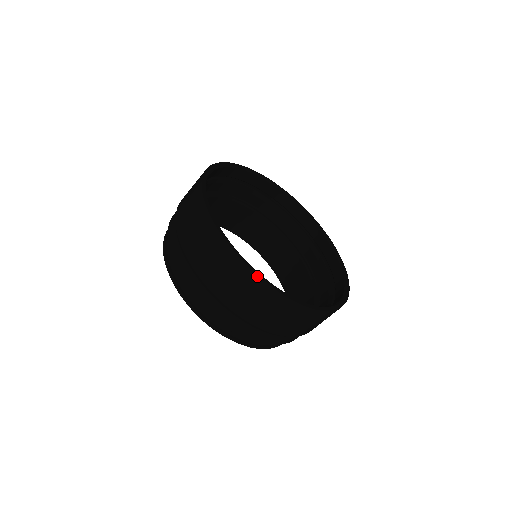
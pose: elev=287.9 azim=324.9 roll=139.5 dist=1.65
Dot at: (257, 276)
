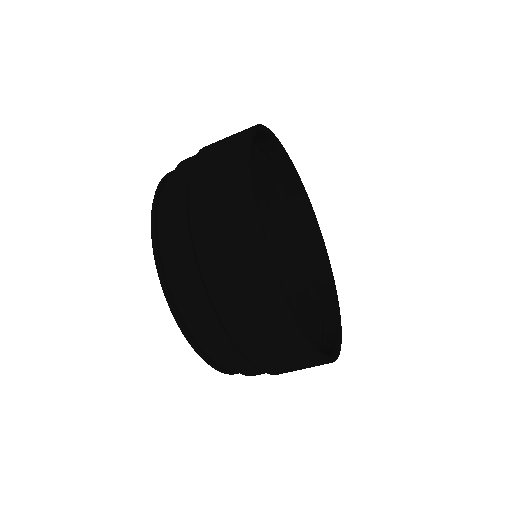
Dot at: (249, 139)
